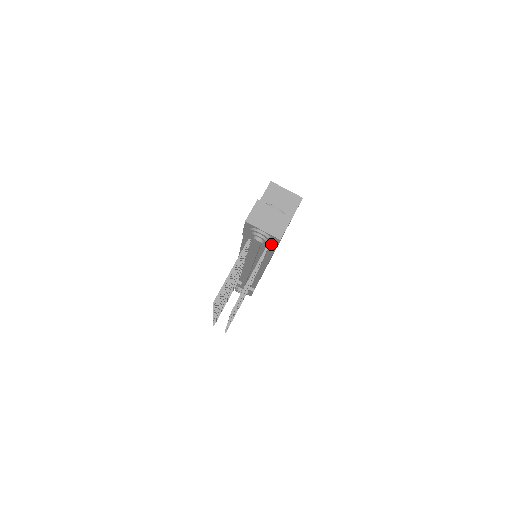
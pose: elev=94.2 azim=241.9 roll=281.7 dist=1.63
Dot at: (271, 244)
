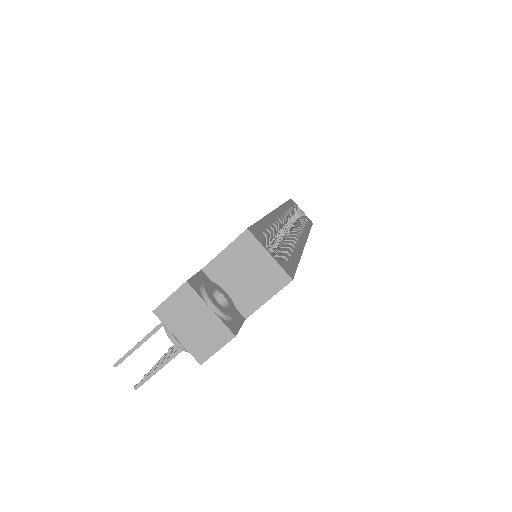
Dot at: occluded
